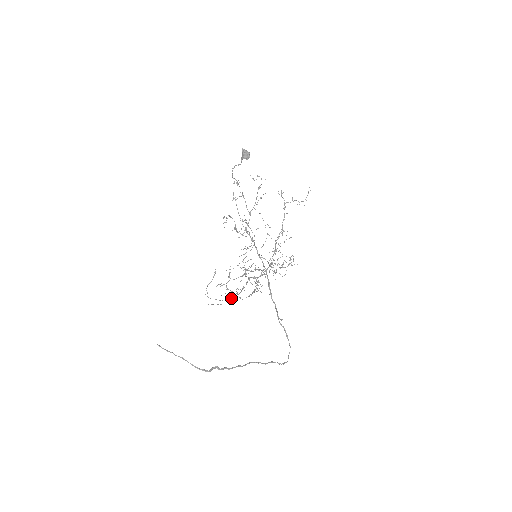
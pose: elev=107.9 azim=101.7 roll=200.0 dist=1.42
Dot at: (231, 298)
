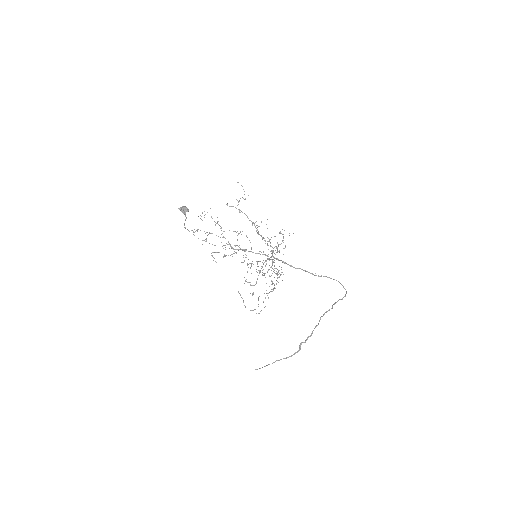
Dot at: occluded
